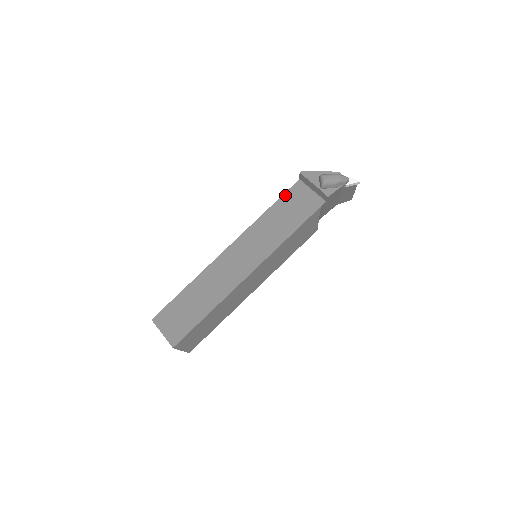
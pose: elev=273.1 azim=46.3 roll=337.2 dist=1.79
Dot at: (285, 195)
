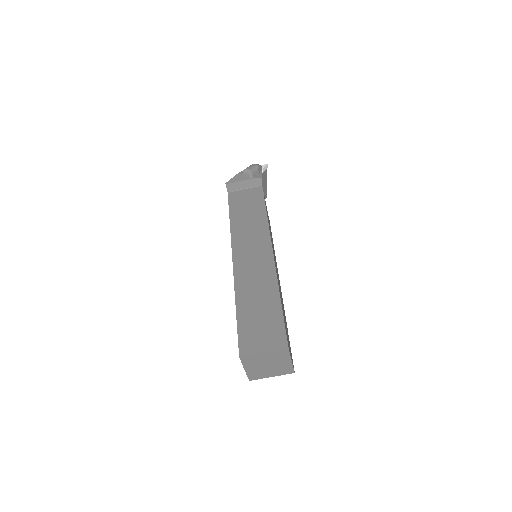
Dot at: (230, 205)
